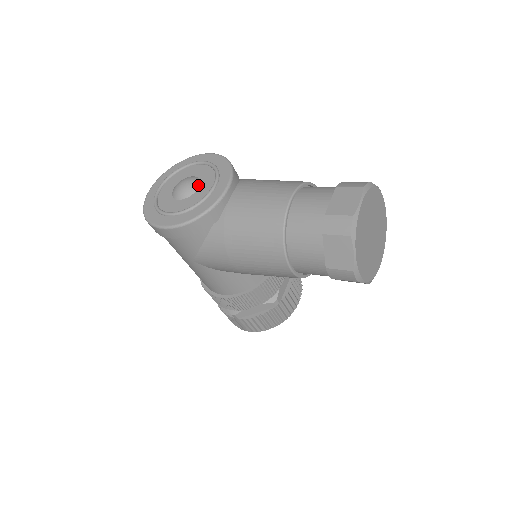
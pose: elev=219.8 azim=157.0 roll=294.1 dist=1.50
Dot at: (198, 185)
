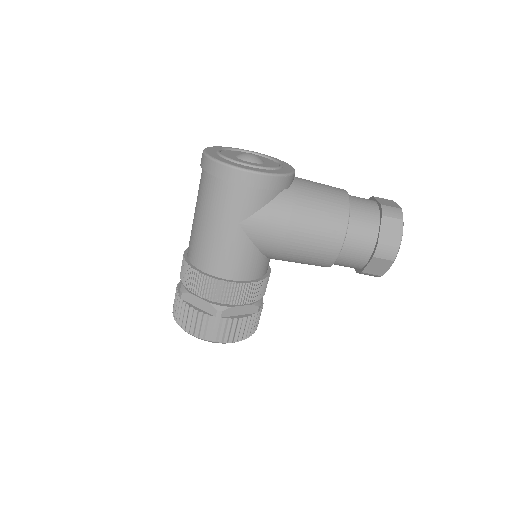
Dot at: (263, 160)
